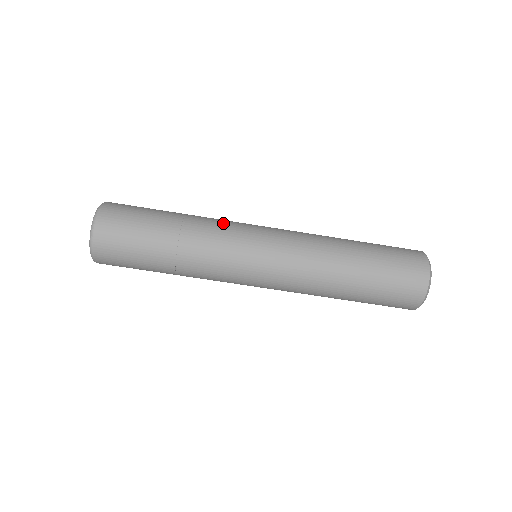
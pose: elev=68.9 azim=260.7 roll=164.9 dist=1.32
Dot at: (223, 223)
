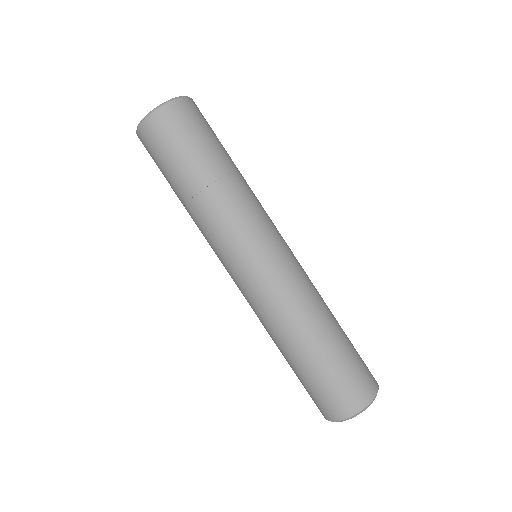
Dot at: (260, 205)
